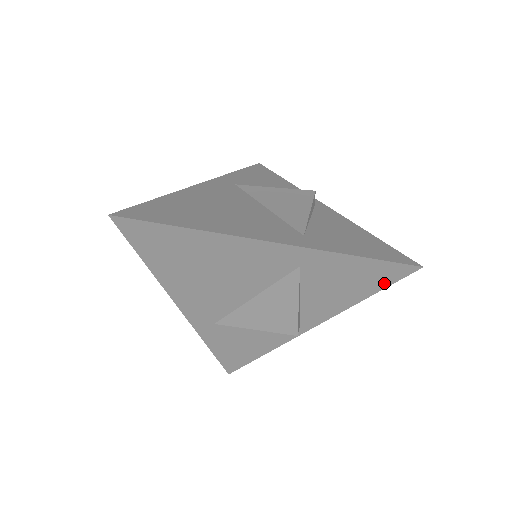
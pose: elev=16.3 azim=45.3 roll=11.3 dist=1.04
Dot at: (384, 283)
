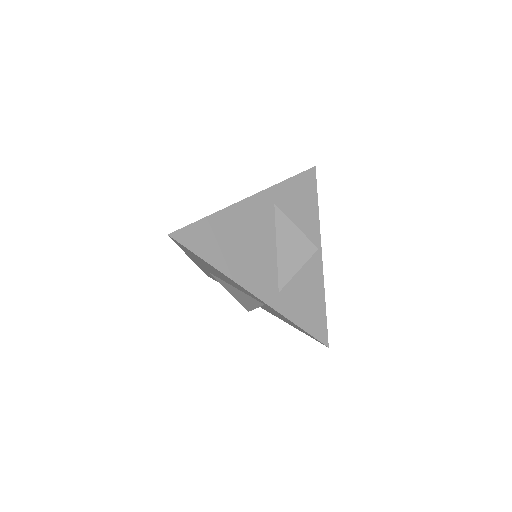
Dot at: (307, 334)
